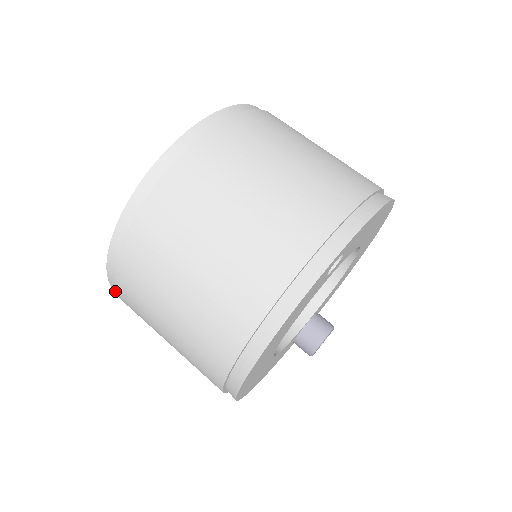
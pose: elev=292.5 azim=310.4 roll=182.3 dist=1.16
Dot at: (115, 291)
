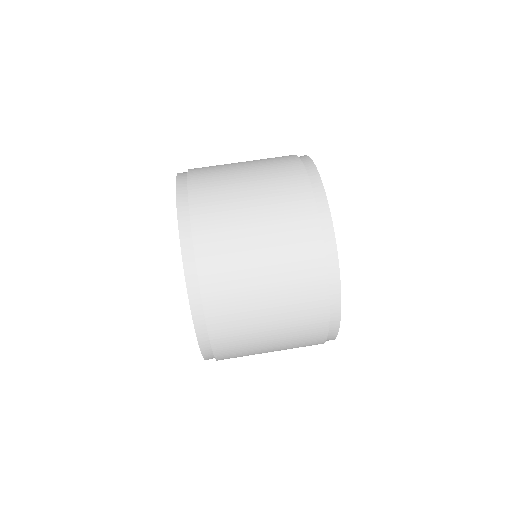
Dot at: occluded
